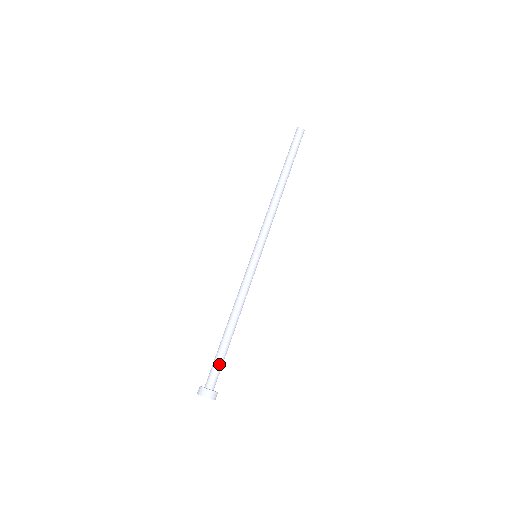
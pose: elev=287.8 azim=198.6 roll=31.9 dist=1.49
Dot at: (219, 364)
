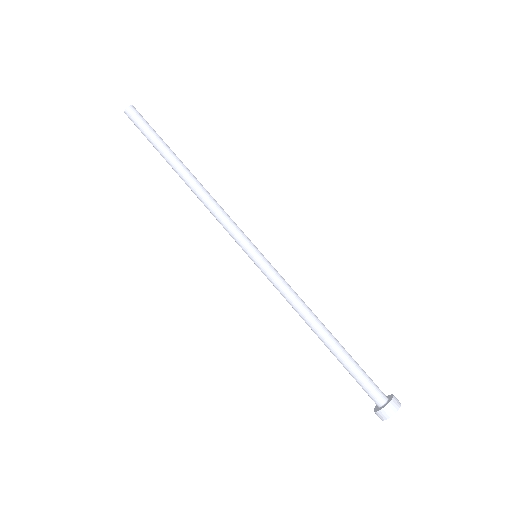
Dot at: (363, 374)
